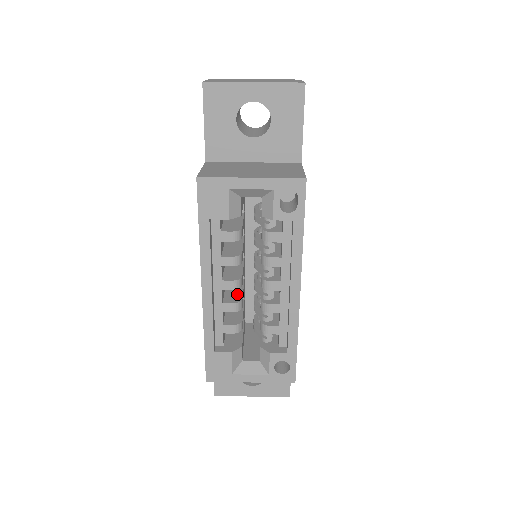
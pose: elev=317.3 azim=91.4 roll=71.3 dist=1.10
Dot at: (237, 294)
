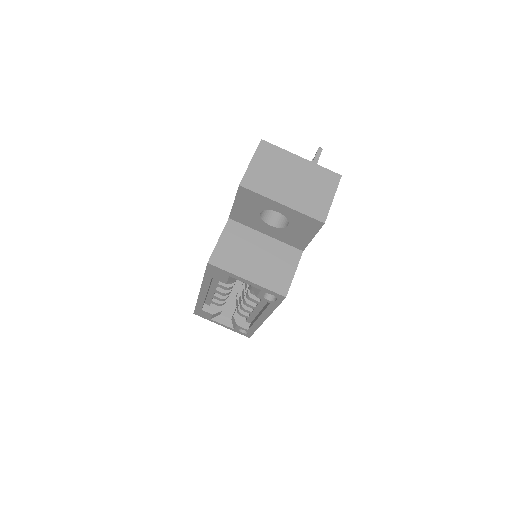
Dot at: occluded
